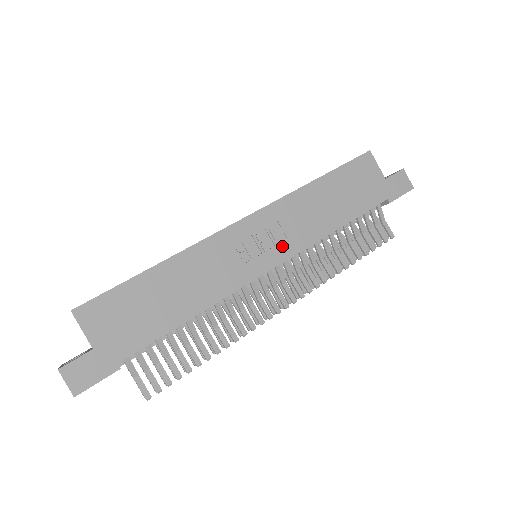
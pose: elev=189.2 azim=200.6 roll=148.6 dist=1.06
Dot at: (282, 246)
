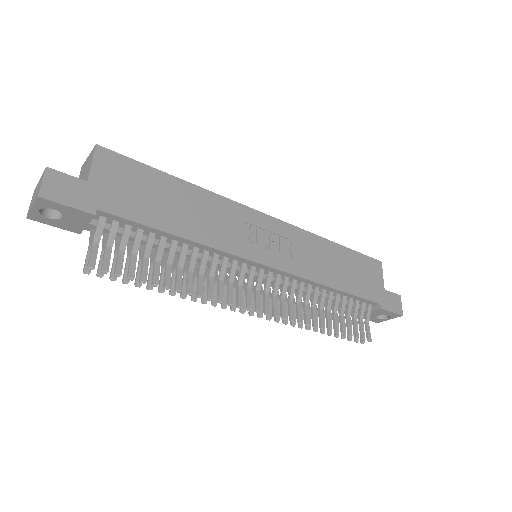
Dot at: (285, 259)
